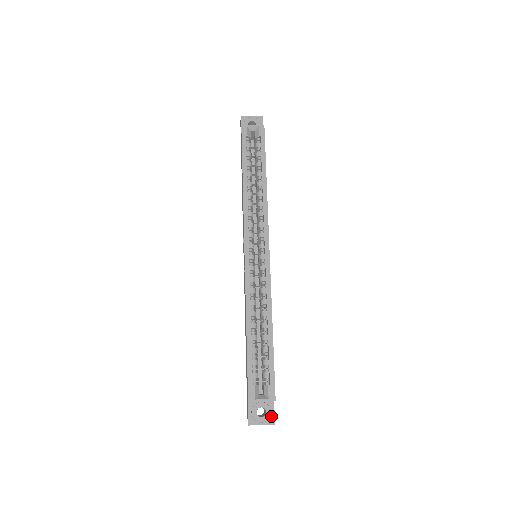
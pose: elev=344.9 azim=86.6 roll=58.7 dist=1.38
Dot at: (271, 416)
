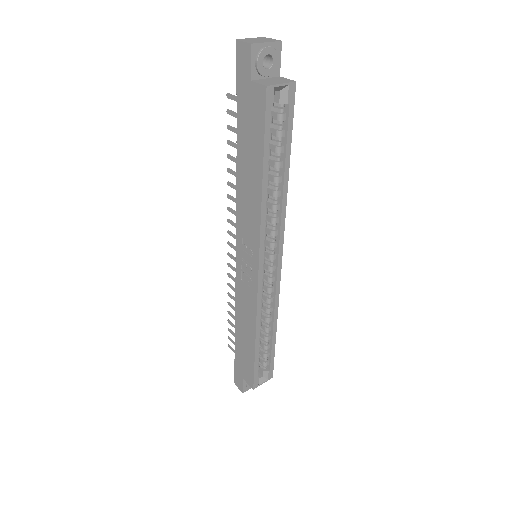
Dot at: occluded
